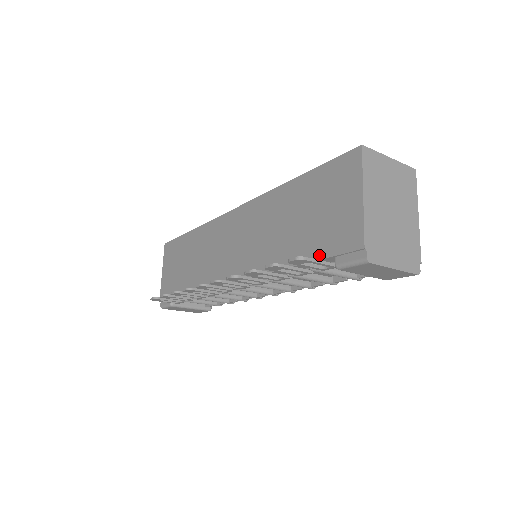
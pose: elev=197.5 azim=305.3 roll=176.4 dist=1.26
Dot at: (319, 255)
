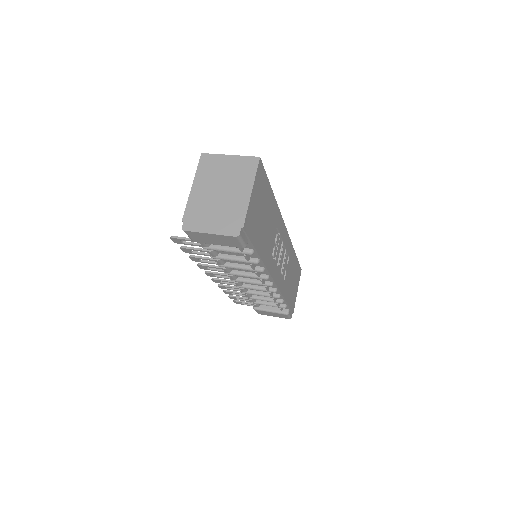
Dot at: occluded
